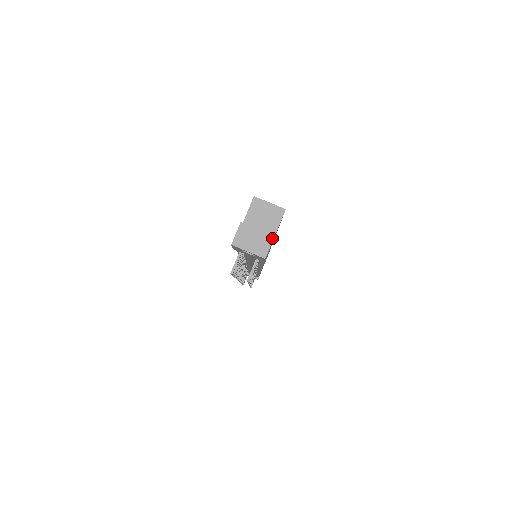
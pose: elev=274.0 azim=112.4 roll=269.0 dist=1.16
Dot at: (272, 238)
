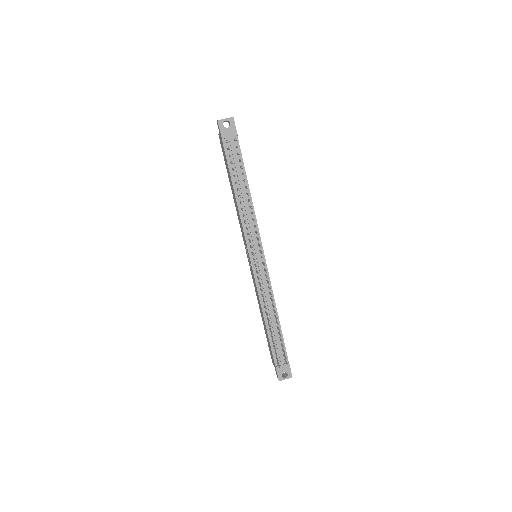
Dot at: occluded
